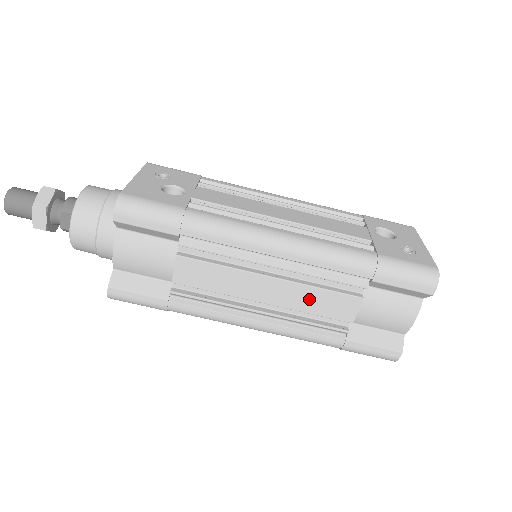
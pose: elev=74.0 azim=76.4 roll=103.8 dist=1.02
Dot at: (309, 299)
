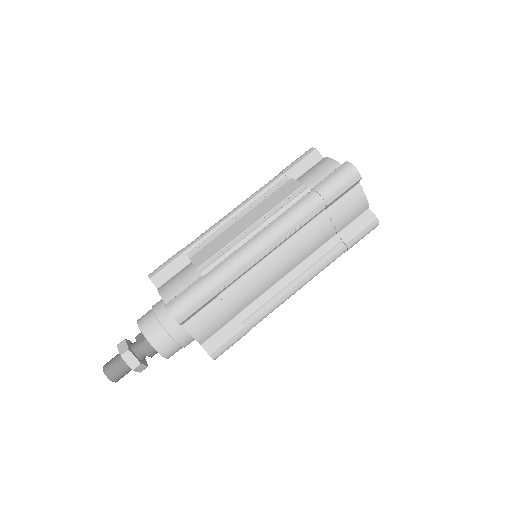
Dot at: (269, 203)
